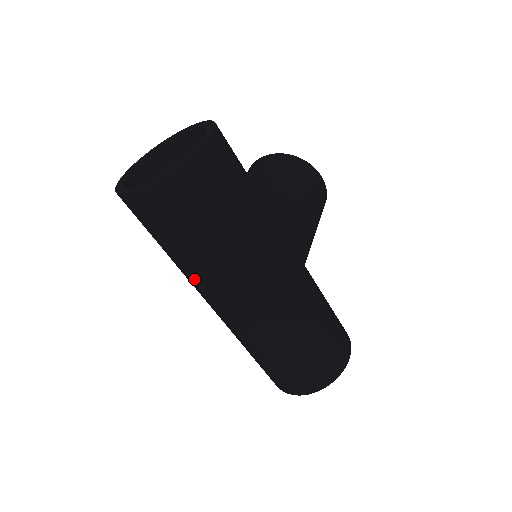
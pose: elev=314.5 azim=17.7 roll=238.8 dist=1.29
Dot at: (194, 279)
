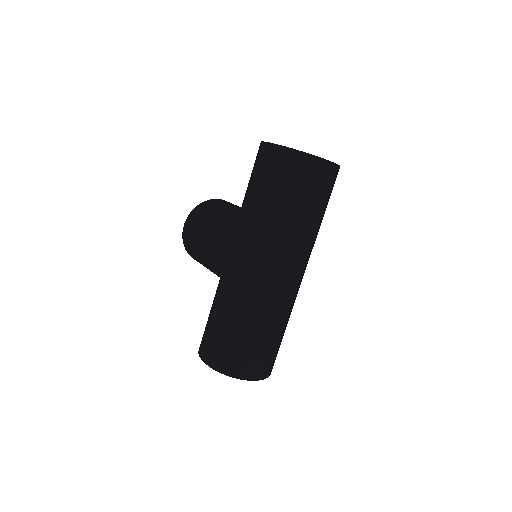
Dot at: (292, 239)
